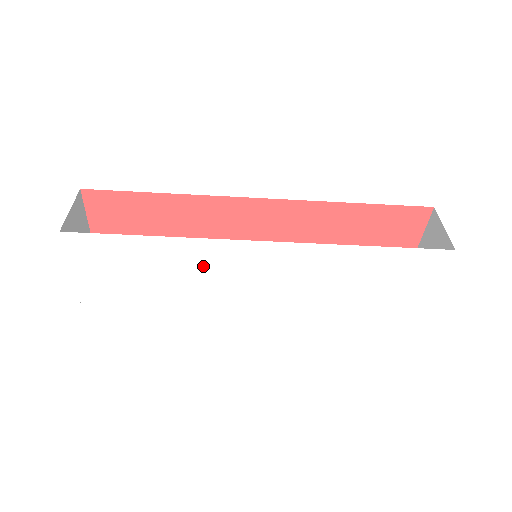
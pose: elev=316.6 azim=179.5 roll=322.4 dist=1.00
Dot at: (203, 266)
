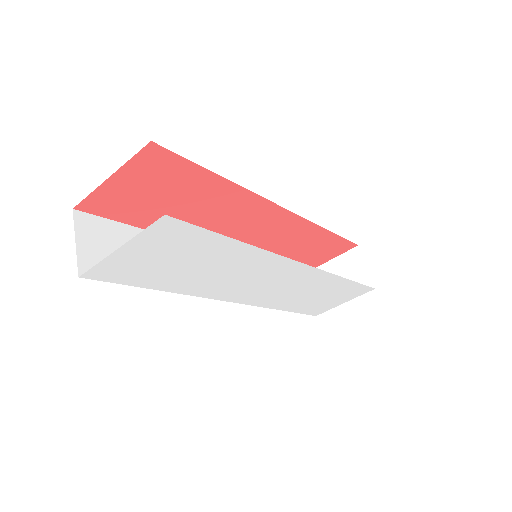
Dot at: (242, 269)
